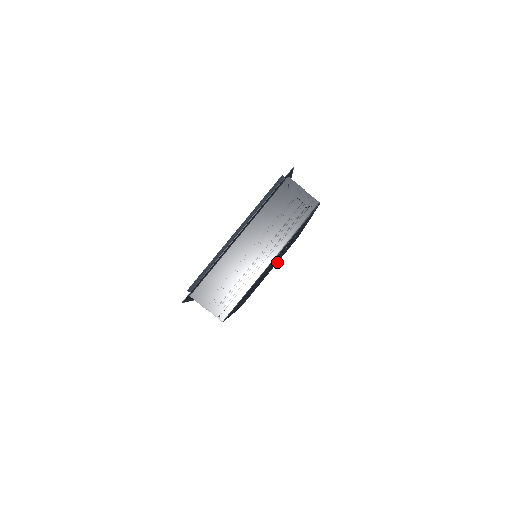
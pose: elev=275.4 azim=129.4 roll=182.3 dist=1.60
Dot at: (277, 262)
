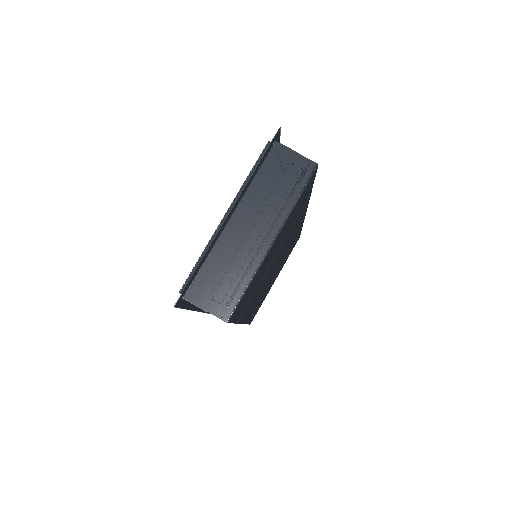
Dot at: occluded
